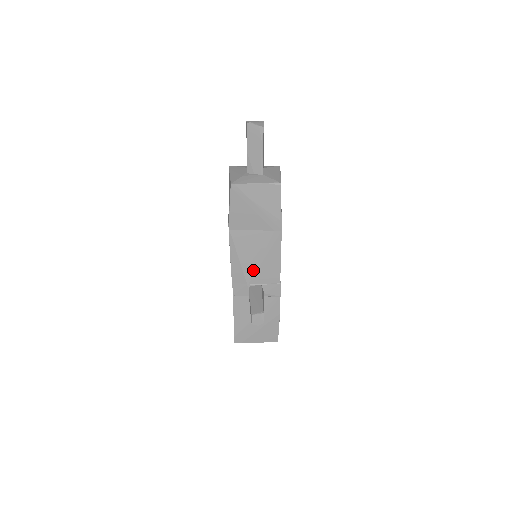
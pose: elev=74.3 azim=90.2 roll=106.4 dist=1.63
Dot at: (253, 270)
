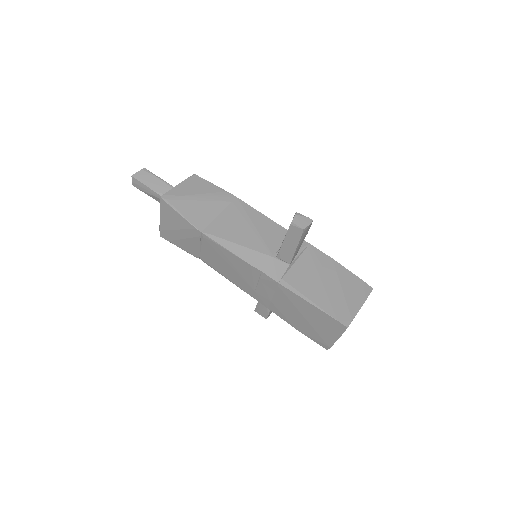
Dot at: (260, 242)
